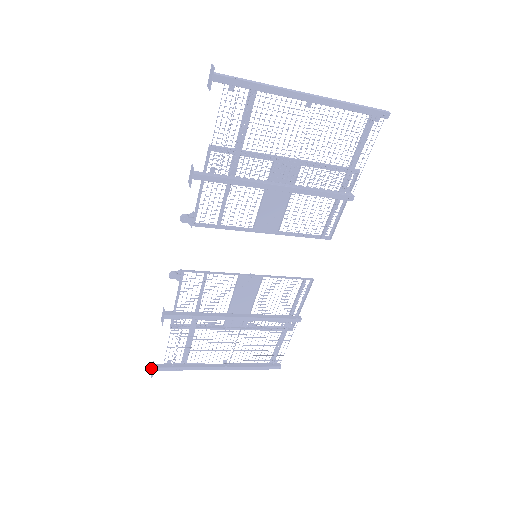
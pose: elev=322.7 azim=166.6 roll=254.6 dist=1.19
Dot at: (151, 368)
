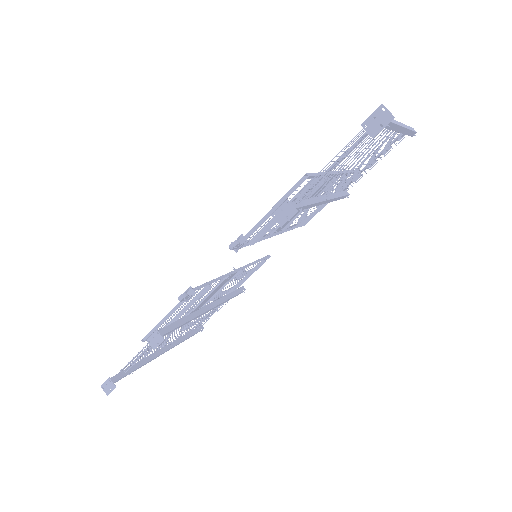
Dot at: (103, 384)
